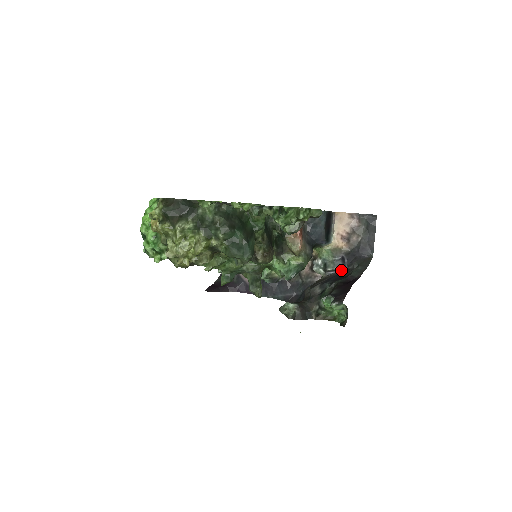
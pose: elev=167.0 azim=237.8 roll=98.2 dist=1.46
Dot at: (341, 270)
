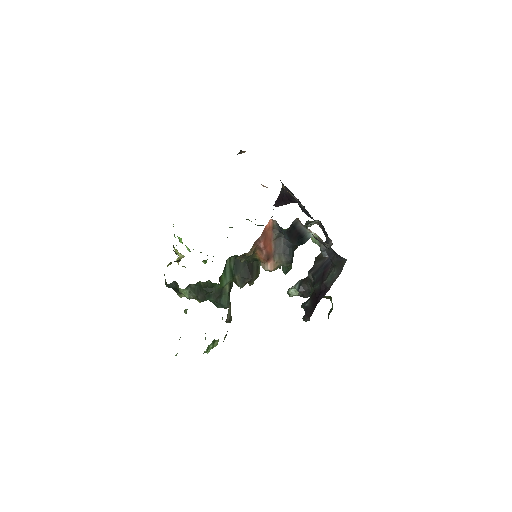
Dot at: occluded
